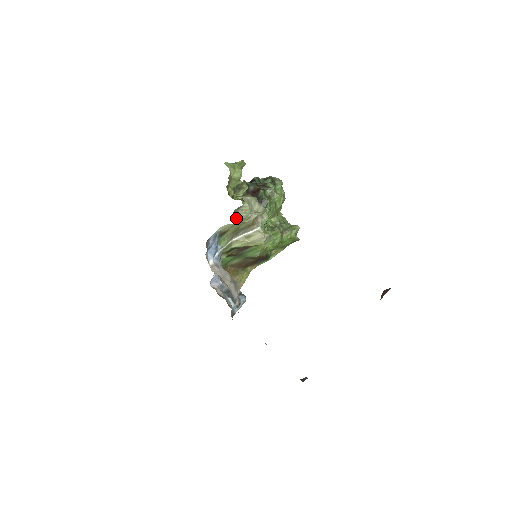
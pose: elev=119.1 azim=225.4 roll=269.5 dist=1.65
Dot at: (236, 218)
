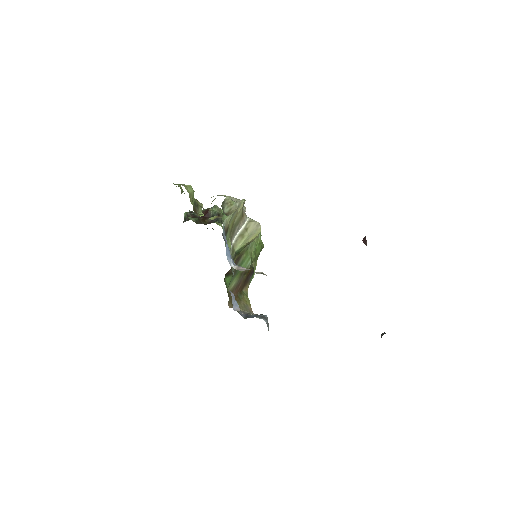
Dot at: (226, 214)
